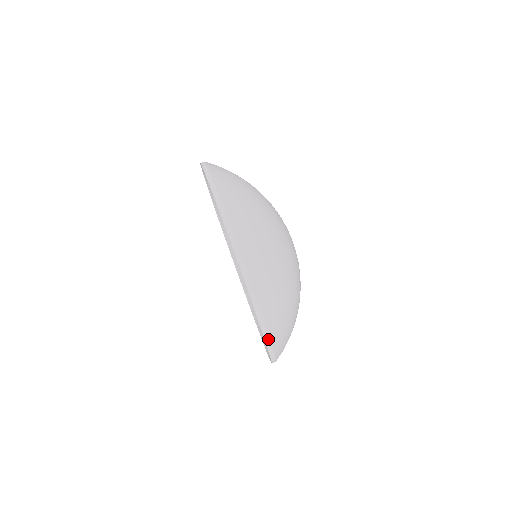
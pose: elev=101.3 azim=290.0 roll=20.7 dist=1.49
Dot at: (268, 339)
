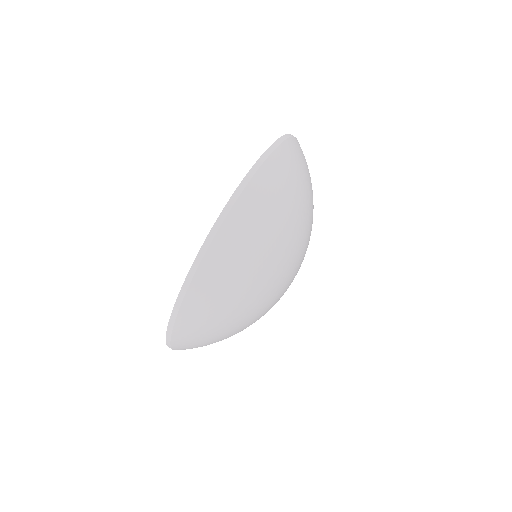
Dot at: occluded
